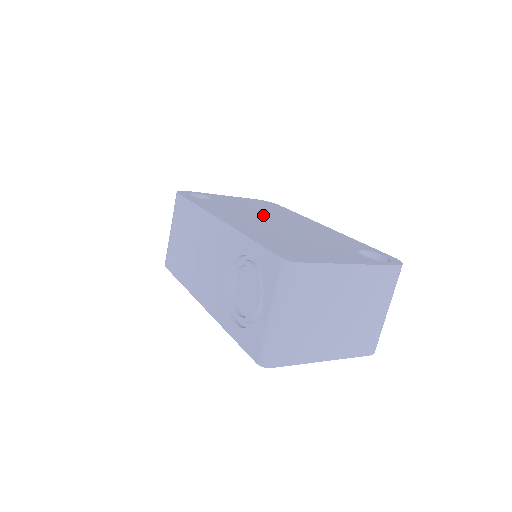
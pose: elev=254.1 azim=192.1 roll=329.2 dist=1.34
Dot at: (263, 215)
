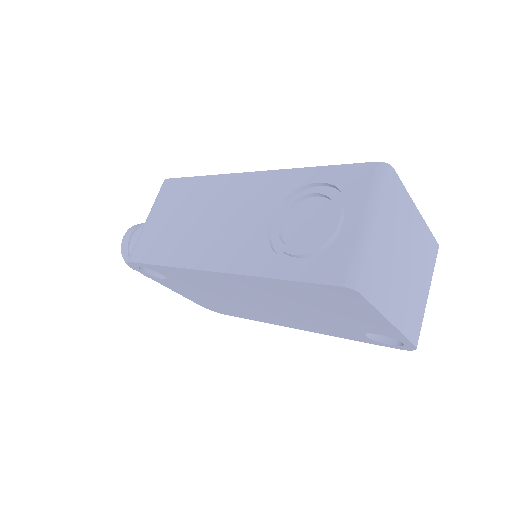
Dot at: occluded
